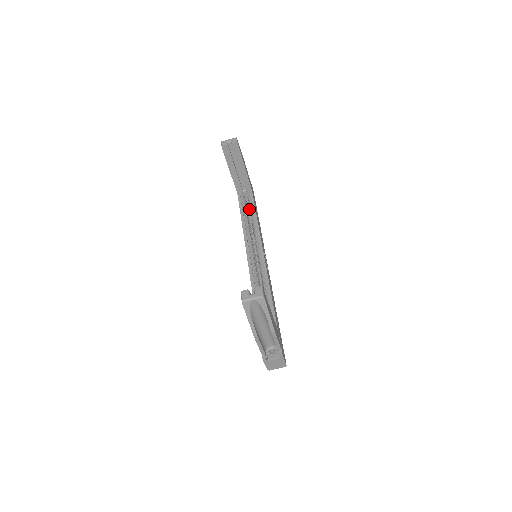
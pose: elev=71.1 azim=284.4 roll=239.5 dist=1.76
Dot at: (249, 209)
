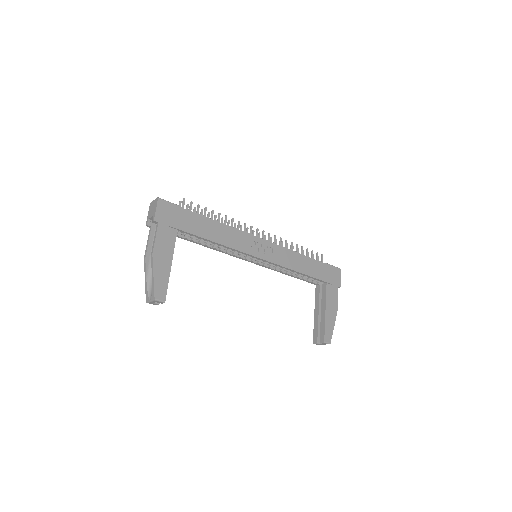
Dot at: occluded
